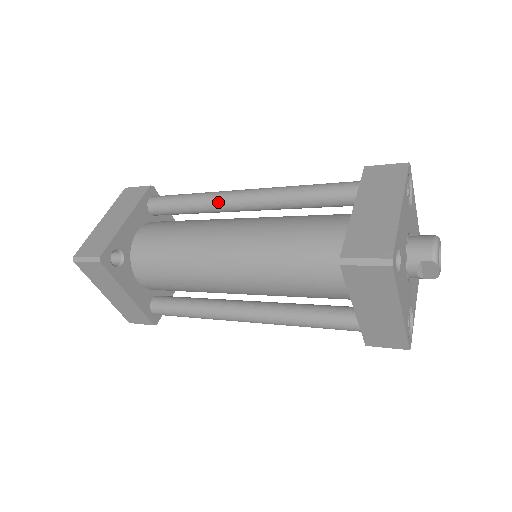
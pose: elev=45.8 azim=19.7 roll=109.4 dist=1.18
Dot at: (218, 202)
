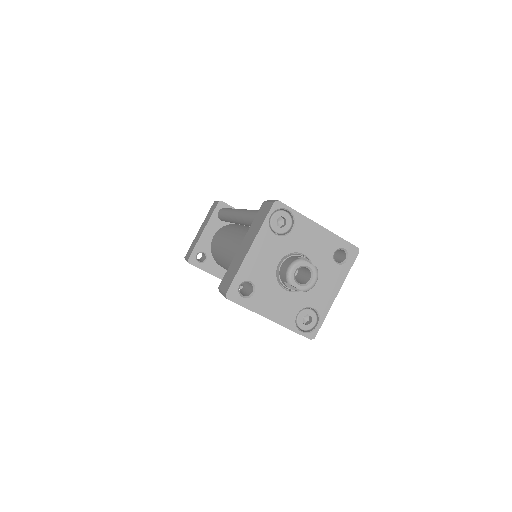
Dot at: (231, 219)
